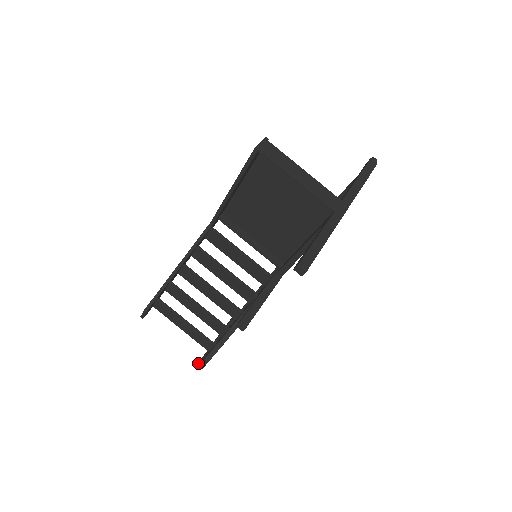
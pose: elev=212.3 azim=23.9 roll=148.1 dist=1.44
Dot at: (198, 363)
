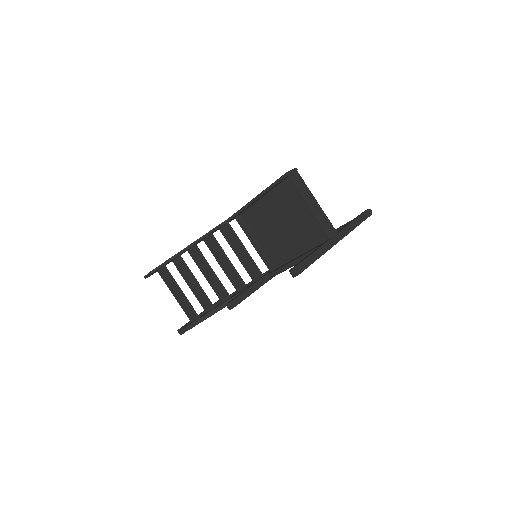
Dot at: (179, 329)
